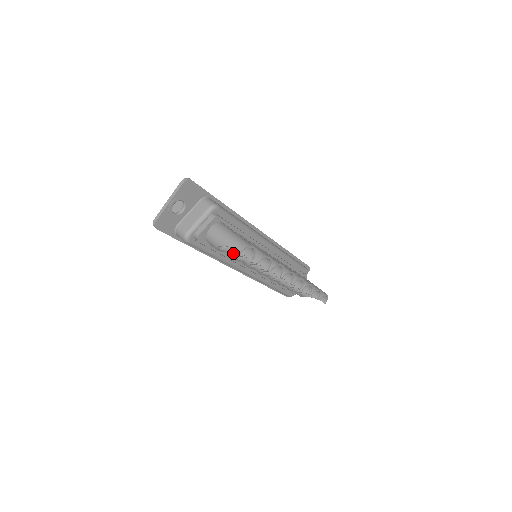
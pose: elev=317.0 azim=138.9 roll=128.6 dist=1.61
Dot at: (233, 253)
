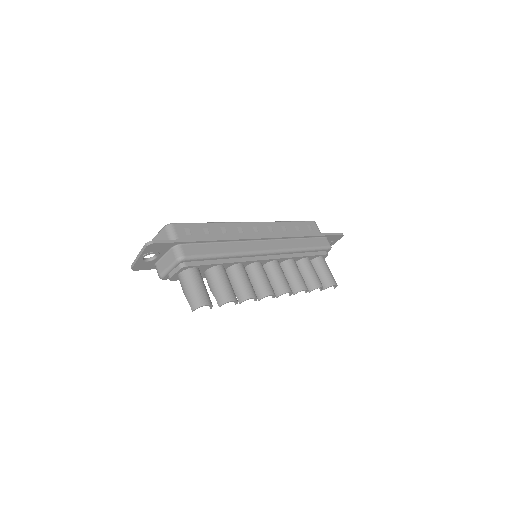
Dot at: (208, 285)
